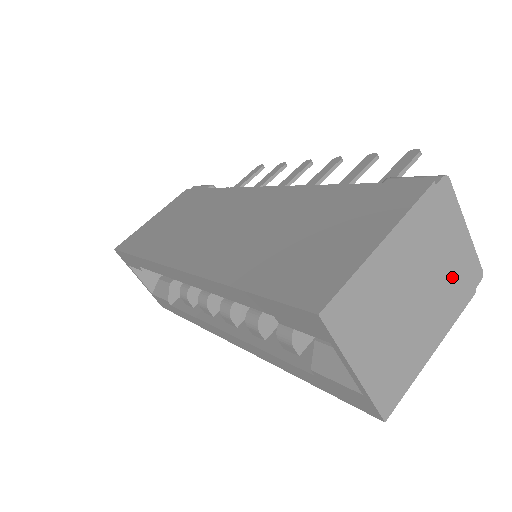
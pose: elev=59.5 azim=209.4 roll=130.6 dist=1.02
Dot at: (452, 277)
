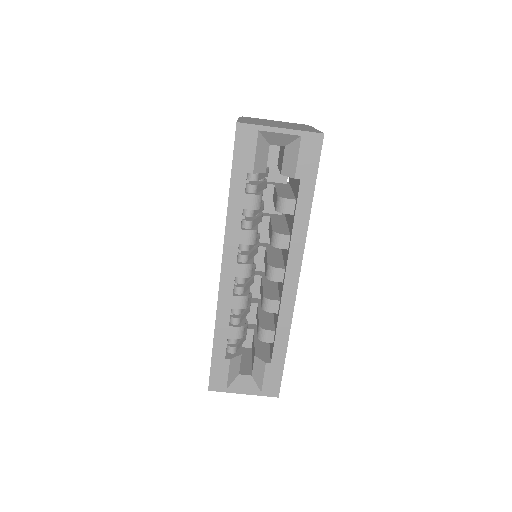
Dot at: occluded
